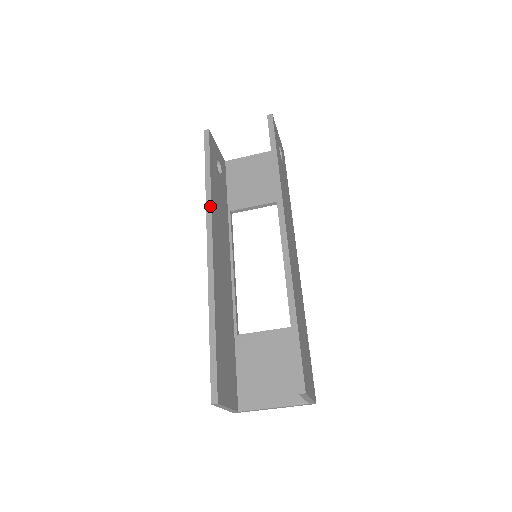
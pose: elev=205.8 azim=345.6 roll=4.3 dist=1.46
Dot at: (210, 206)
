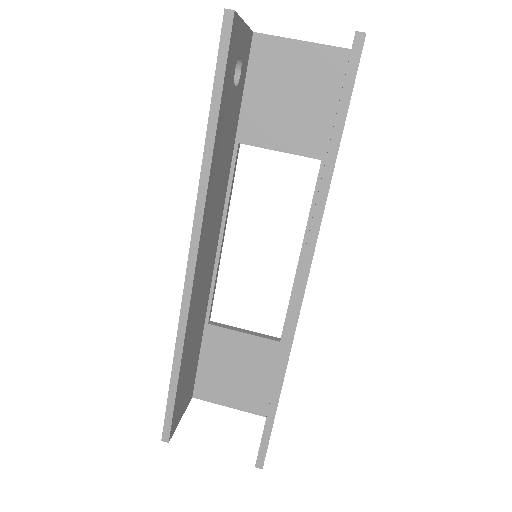
Dot at: (205, 192)
